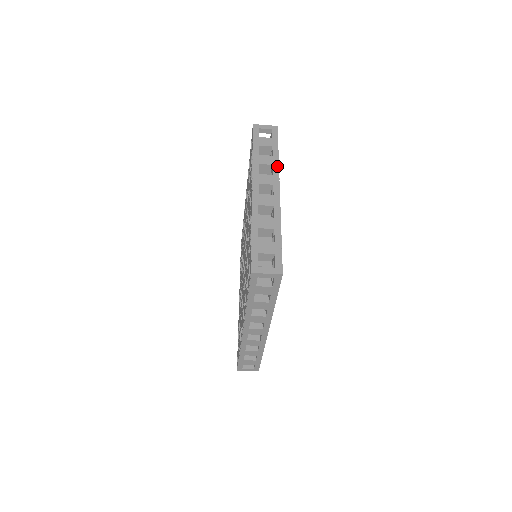
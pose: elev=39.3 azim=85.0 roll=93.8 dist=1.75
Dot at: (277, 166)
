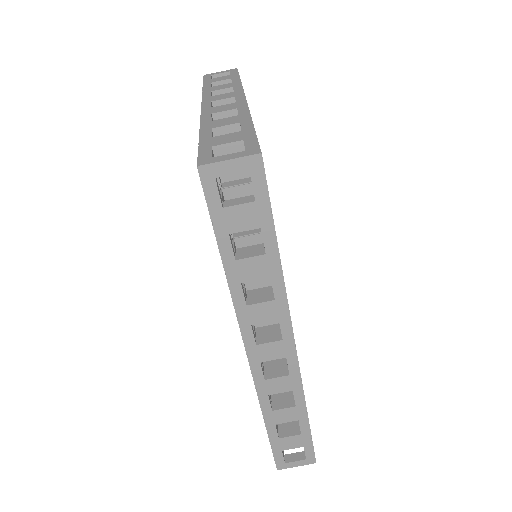
Dot at: (239, 86)
